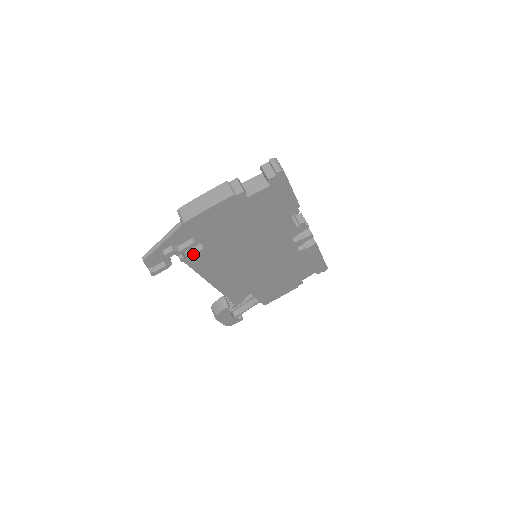
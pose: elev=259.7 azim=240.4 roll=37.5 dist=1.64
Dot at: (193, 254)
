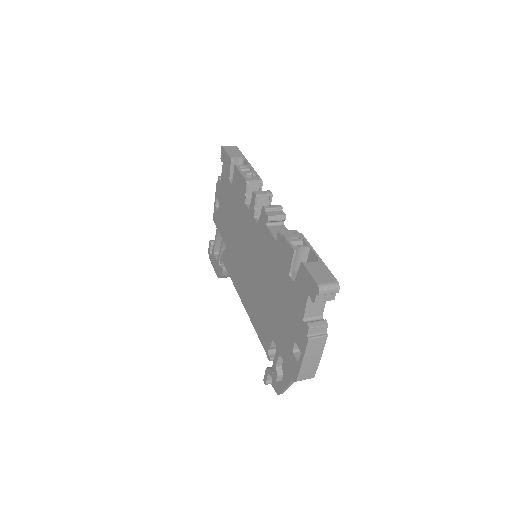
Dot at: occluded
